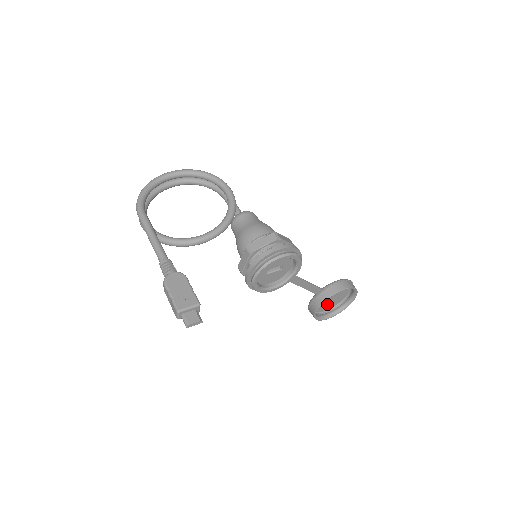
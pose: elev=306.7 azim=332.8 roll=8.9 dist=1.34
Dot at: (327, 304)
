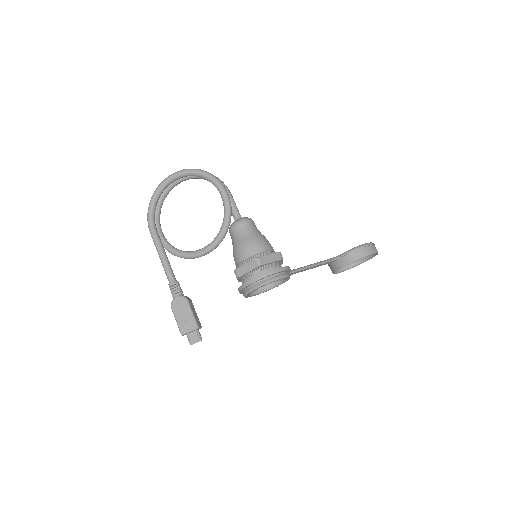
Dot at: occluded
